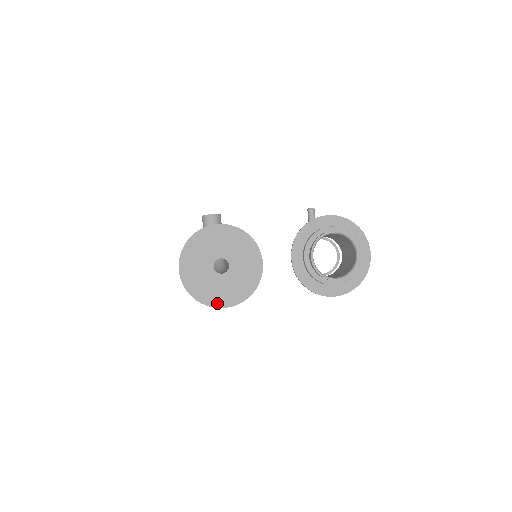
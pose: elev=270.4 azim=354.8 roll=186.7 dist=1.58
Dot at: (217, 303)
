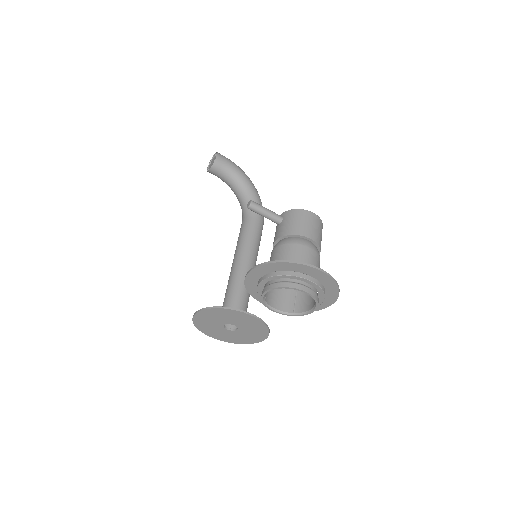
Dot at: (256, 341)
